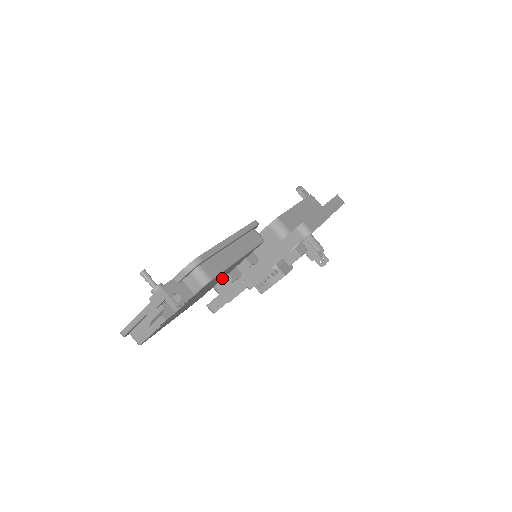
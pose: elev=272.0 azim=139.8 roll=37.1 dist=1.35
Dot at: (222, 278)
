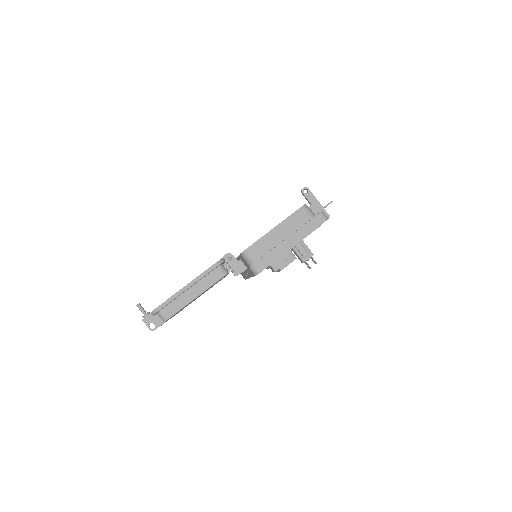
Dot at: occluded
